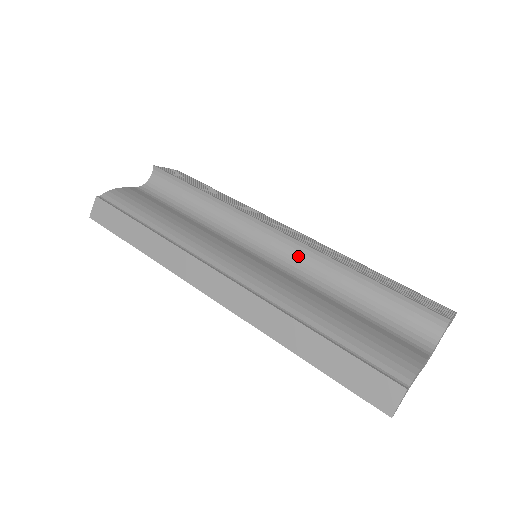
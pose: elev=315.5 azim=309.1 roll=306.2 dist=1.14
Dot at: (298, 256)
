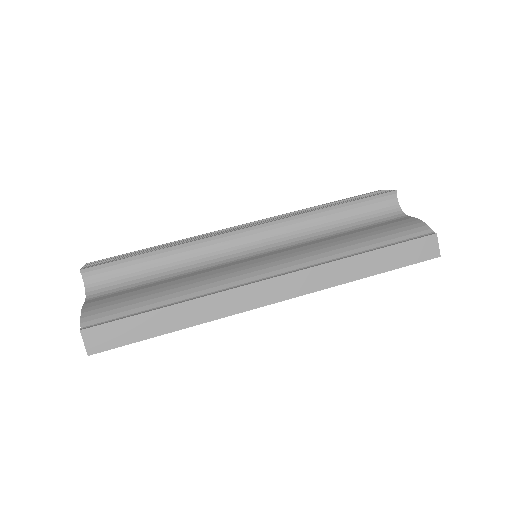
Dot at: (280, 232)
